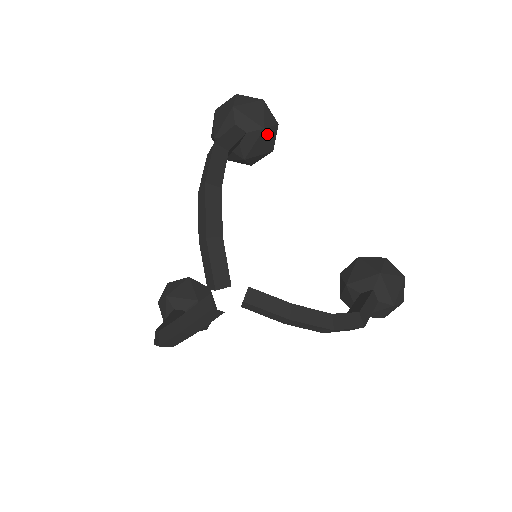
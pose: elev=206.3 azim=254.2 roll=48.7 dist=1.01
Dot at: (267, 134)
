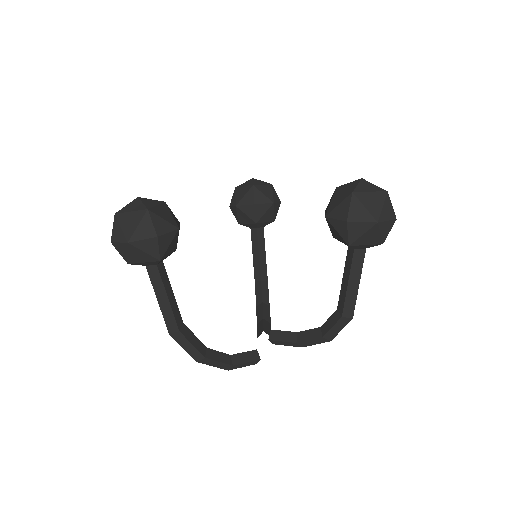
Dot at: (164, 251)
